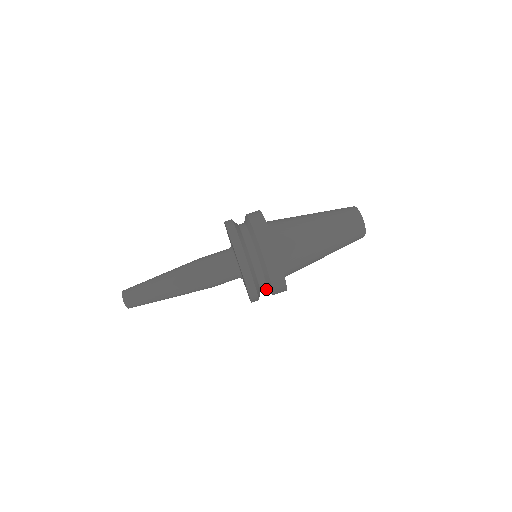
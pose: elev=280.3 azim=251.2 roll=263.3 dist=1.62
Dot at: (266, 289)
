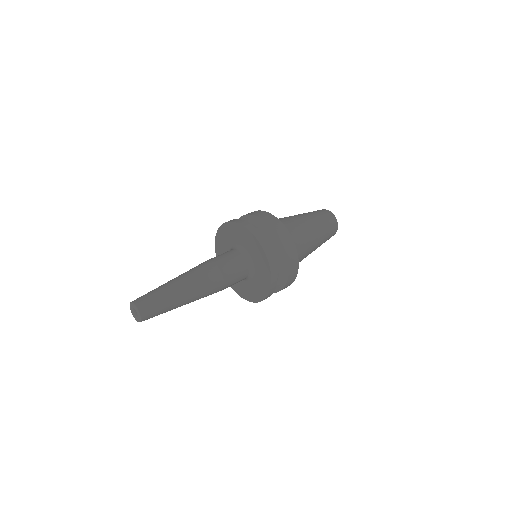
Dot at: (279, 273)
